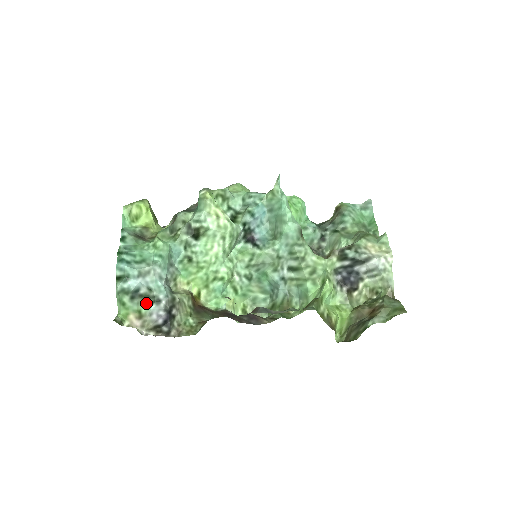
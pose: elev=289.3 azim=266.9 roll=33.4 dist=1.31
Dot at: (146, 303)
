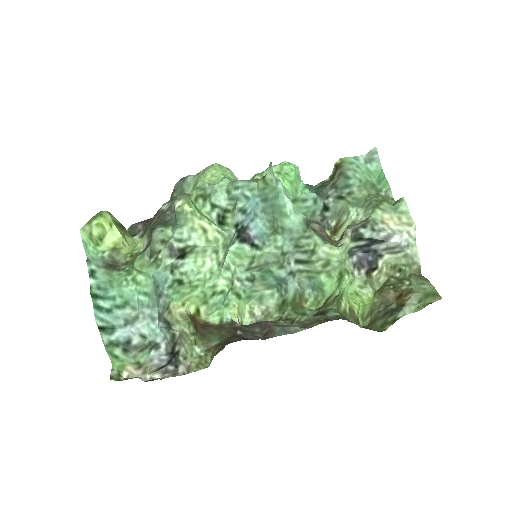
Dot at: (143, 353)
